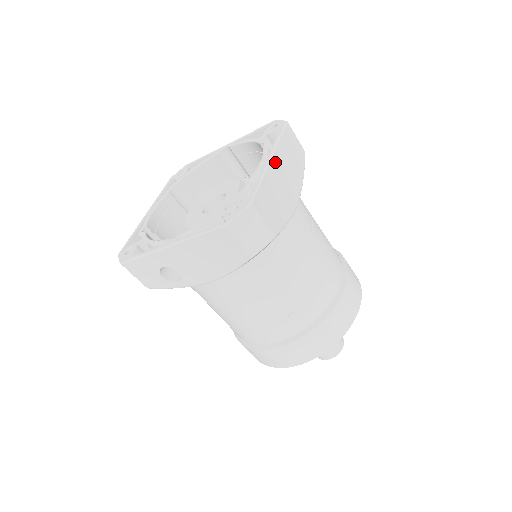
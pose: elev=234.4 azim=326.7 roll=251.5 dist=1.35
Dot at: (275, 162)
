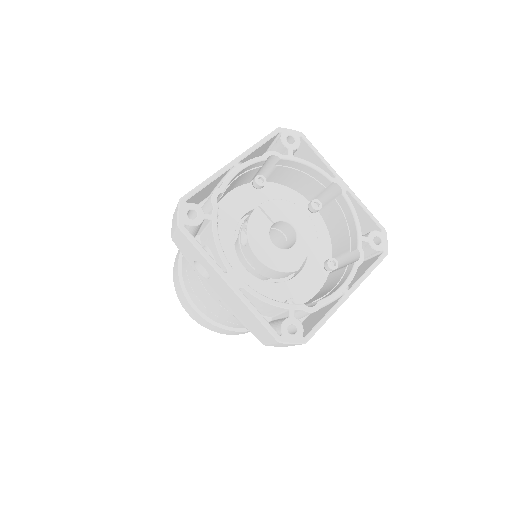
Dot at: occluded
